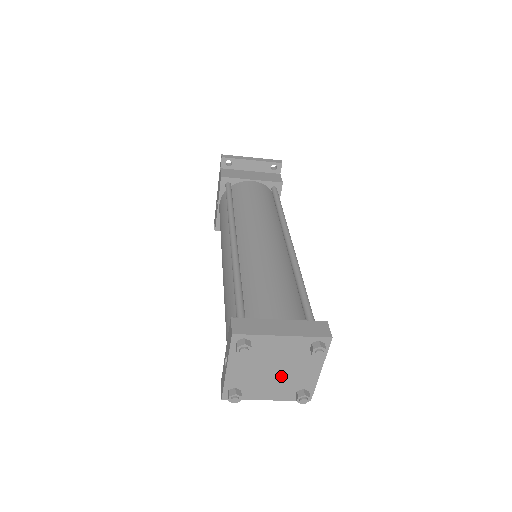
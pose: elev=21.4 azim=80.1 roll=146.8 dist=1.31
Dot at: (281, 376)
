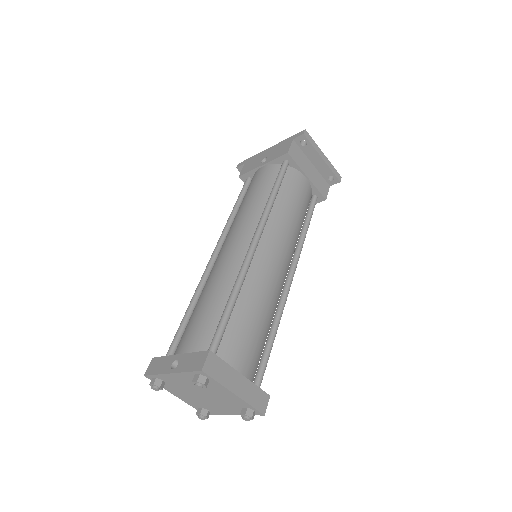
Dot at: (203, 399)
